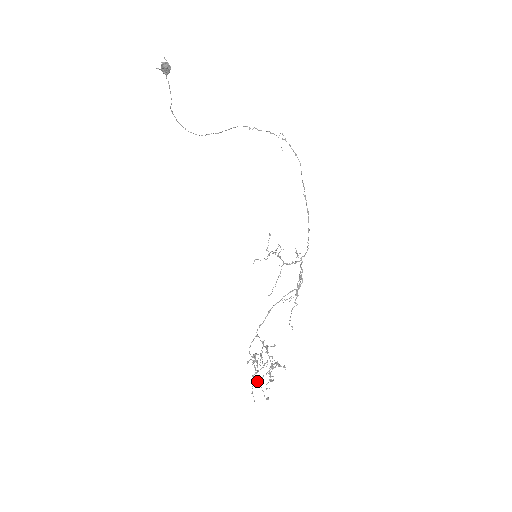
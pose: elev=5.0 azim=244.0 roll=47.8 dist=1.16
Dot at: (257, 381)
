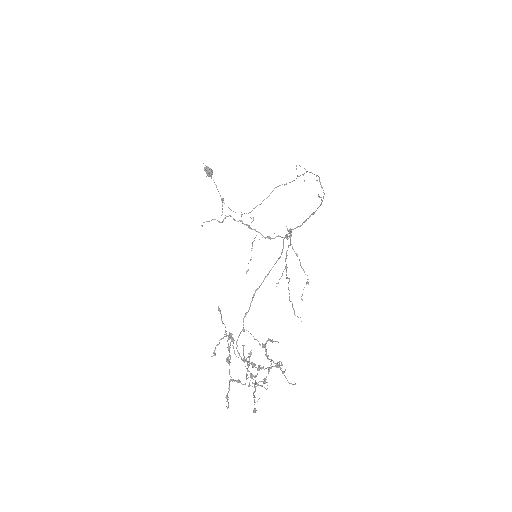
Dot at: occluded
